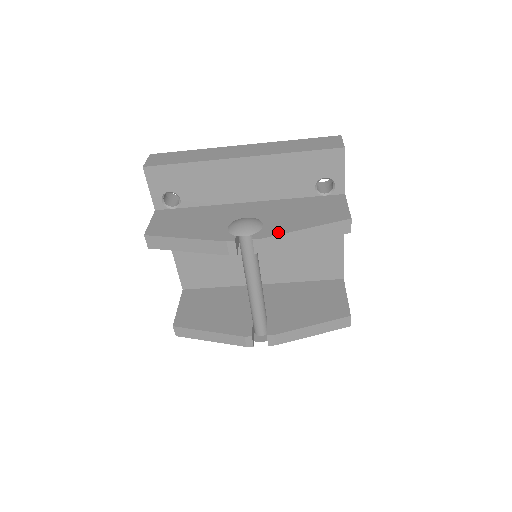
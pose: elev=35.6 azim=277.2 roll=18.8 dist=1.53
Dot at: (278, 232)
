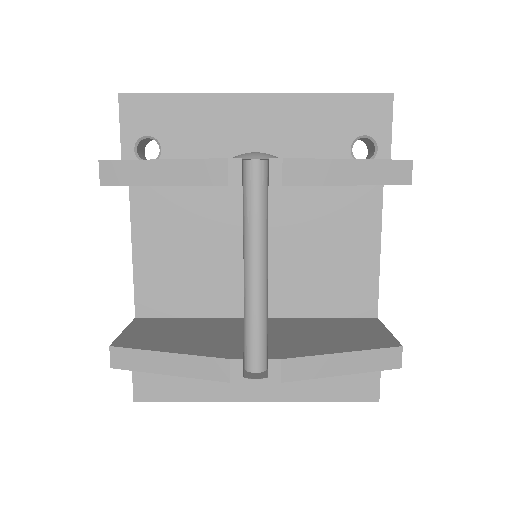
Dot at: (307, 158)
